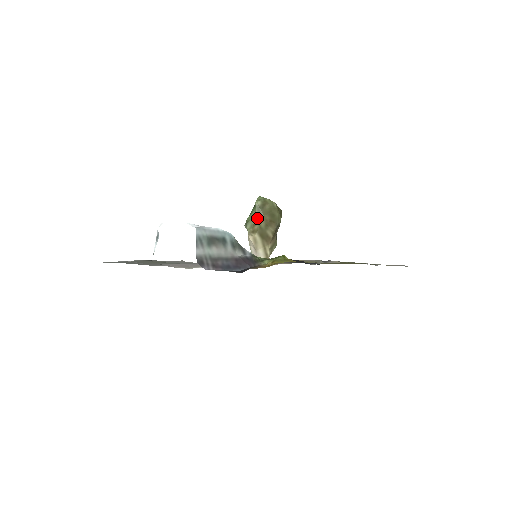
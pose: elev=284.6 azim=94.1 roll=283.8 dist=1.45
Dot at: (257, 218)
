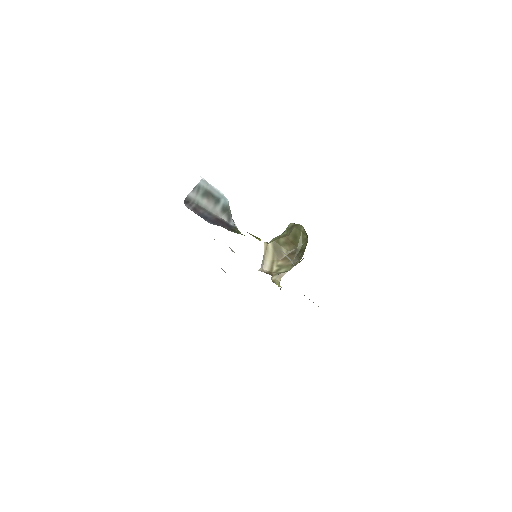
Dot at: (282, 235)
